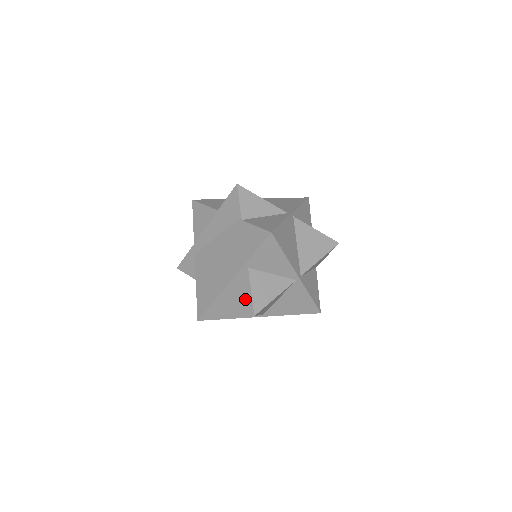
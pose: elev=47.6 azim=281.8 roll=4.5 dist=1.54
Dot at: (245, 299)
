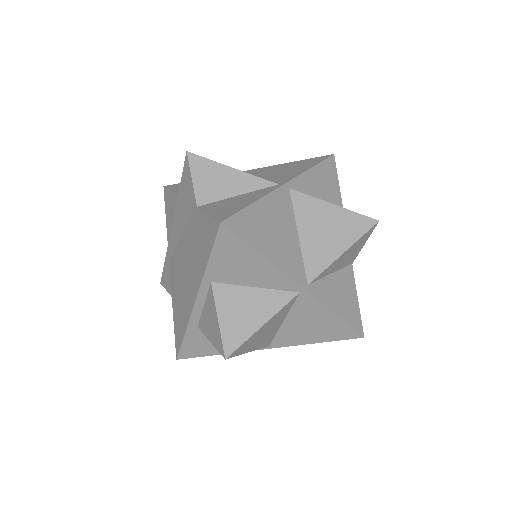
Dot at: (214, 331)
